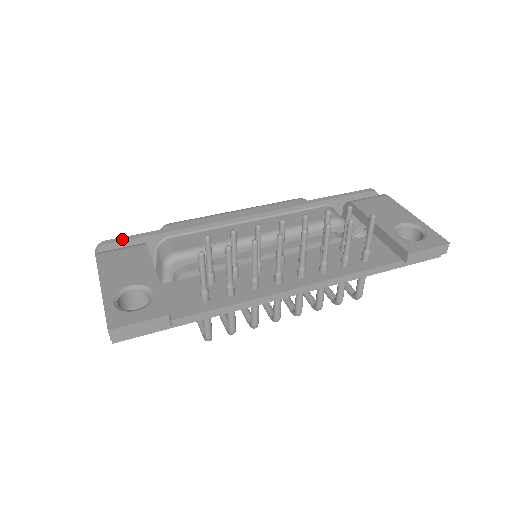
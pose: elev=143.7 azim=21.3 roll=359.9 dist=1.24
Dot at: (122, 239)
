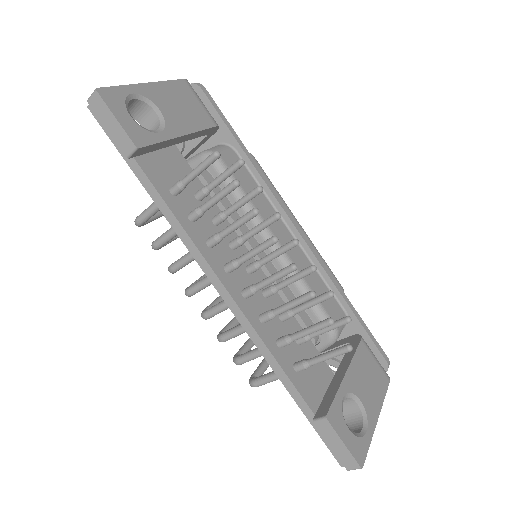
Dot at: (214, 103)
